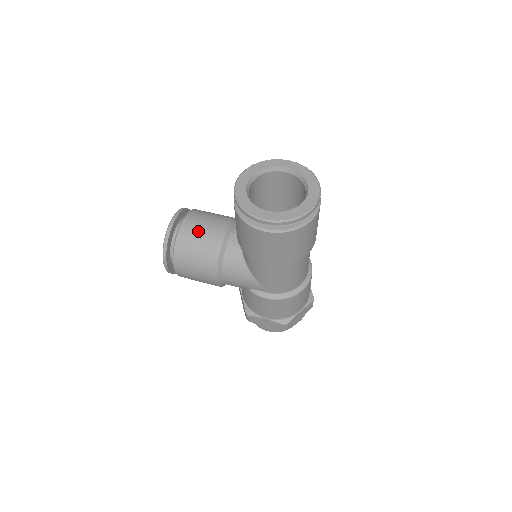
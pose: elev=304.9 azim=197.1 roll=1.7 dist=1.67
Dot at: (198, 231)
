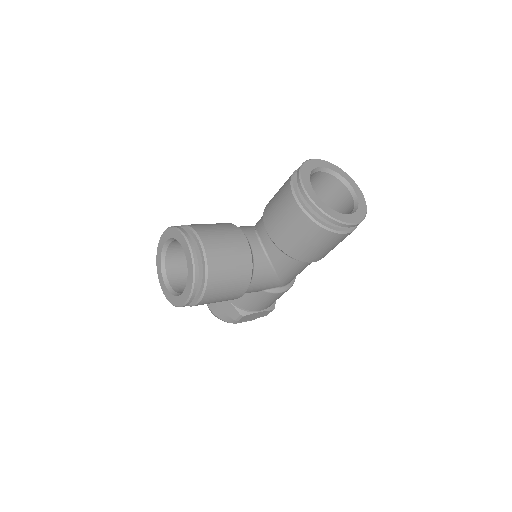
Dot at: (225, 250)
